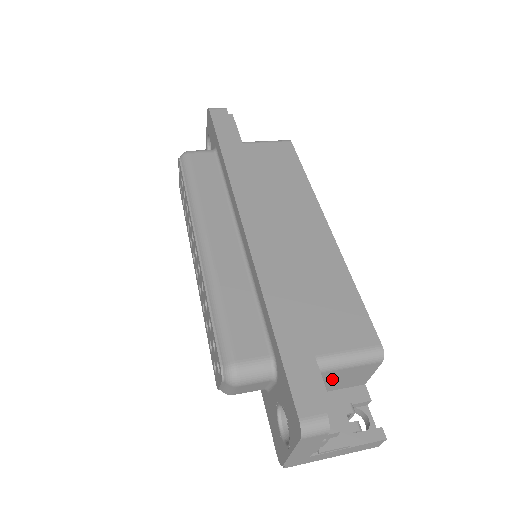
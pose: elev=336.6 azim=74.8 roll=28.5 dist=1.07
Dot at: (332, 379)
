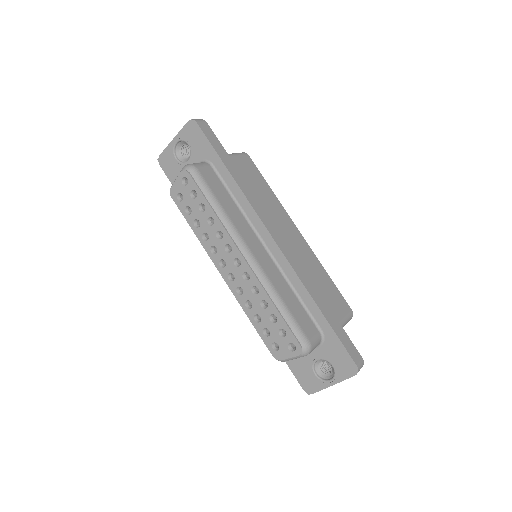
Dot at: occluded
